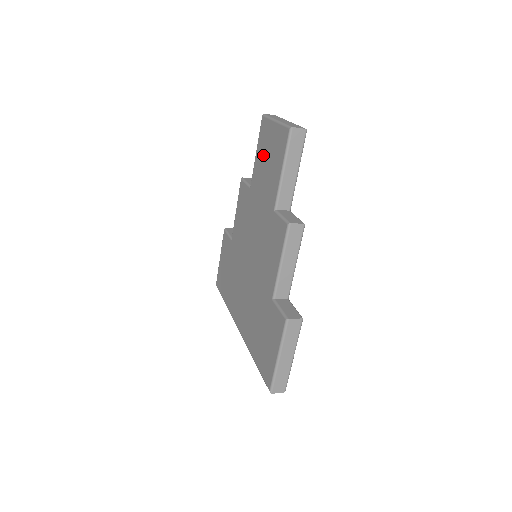
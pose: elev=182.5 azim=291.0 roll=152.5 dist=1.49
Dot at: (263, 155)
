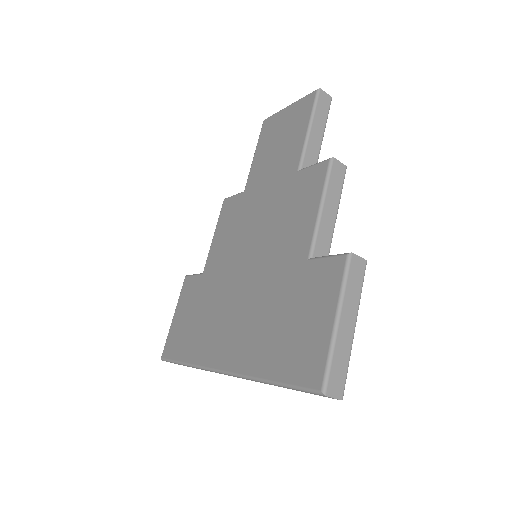
Dot at: (269, 145)
